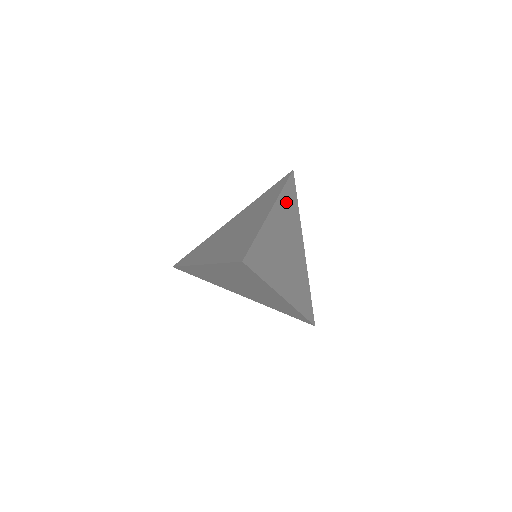
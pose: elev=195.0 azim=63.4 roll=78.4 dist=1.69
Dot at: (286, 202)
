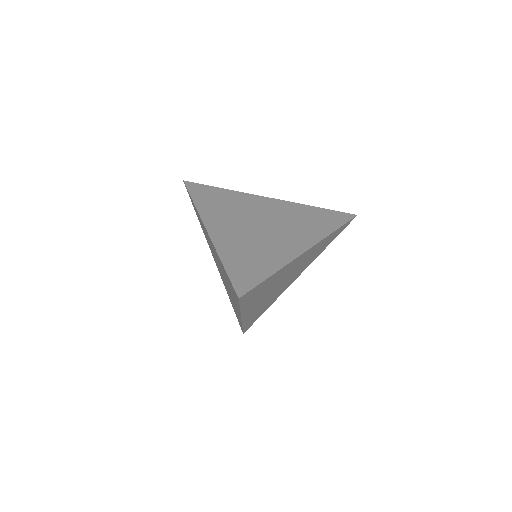
Dot at: (307, 213)
